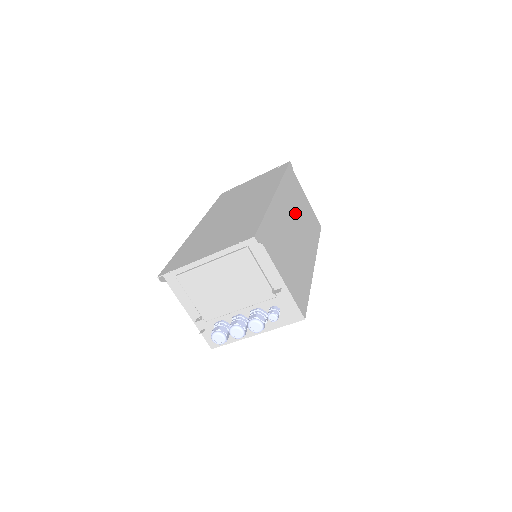
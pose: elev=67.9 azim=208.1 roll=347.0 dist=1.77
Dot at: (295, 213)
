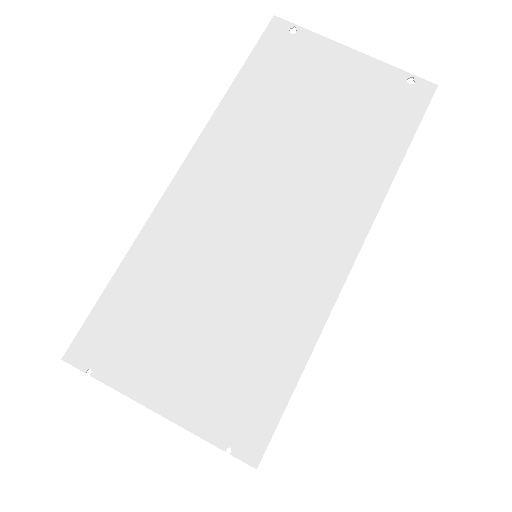
Dot at: occluded
